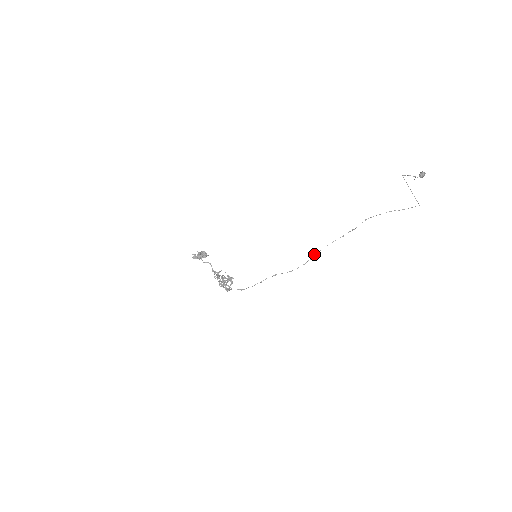
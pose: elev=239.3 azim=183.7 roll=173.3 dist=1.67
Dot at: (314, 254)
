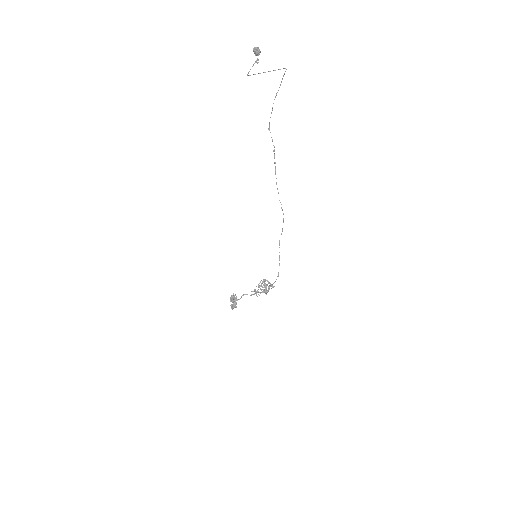
Dot at: occluded
